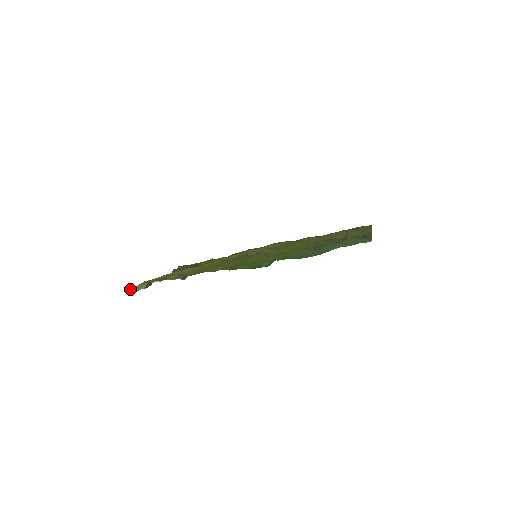
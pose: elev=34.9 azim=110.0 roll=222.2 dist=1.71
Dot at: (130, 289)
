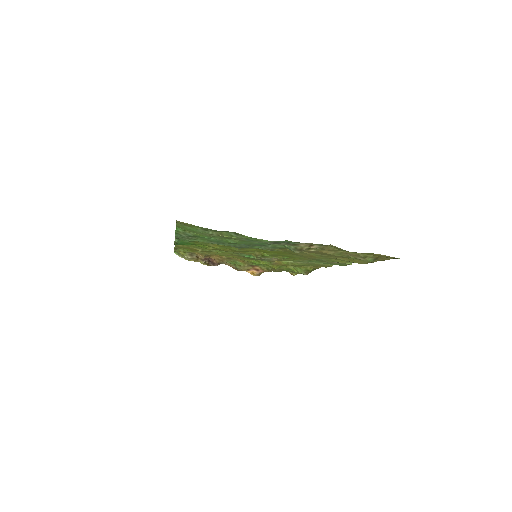
Dot at: (178, 254)
